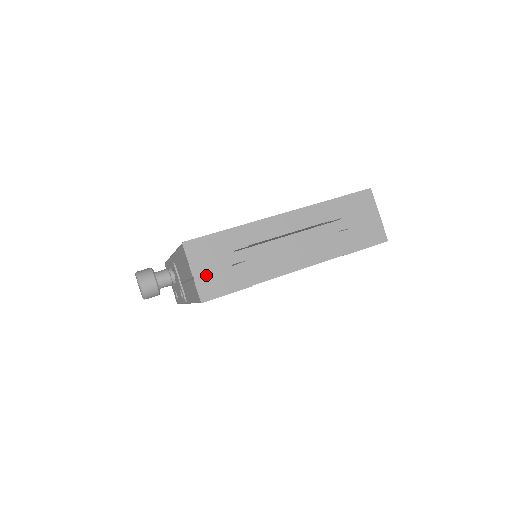
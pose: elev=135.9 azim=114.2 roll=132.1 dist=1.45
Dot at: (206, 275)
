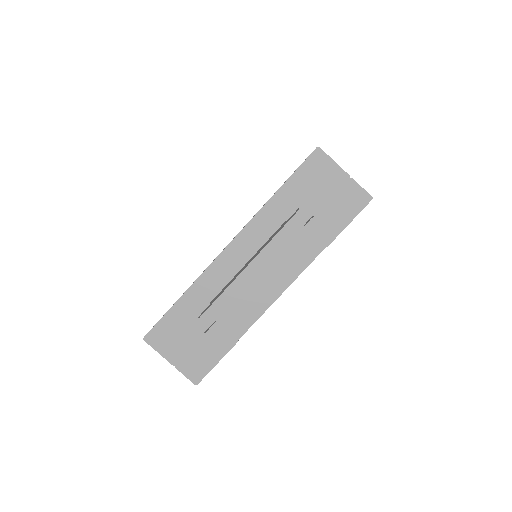
Dot at: (185, 357)
